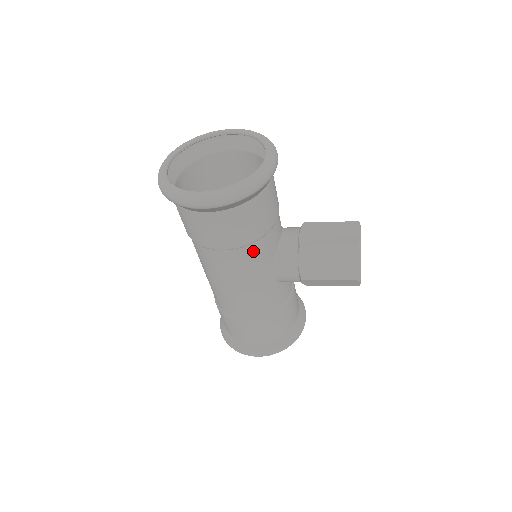
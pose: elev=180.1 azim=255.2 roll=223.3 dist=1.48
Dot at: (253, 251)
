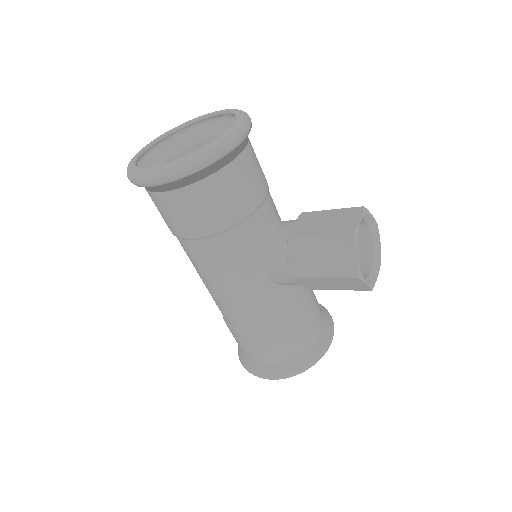
Dot at: (230, 241)
